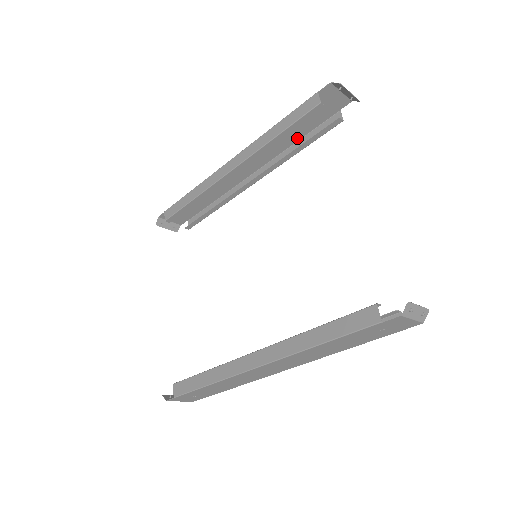
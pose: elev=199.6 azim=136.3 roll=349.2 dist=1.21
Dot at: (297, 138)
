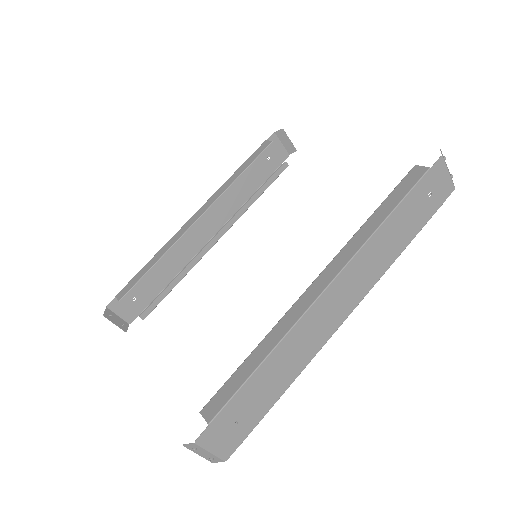
Dot at: (251, 193)
